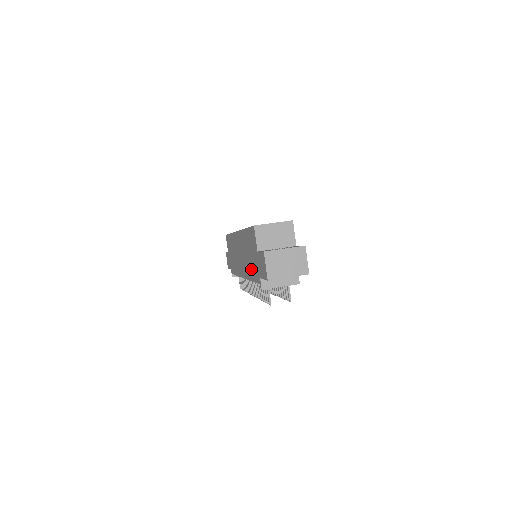
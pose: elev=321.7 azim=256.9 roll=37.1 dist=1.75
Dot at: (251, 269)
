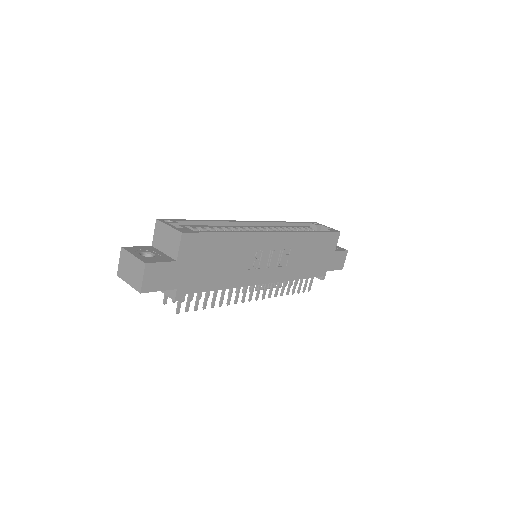
Dot at: occluded
